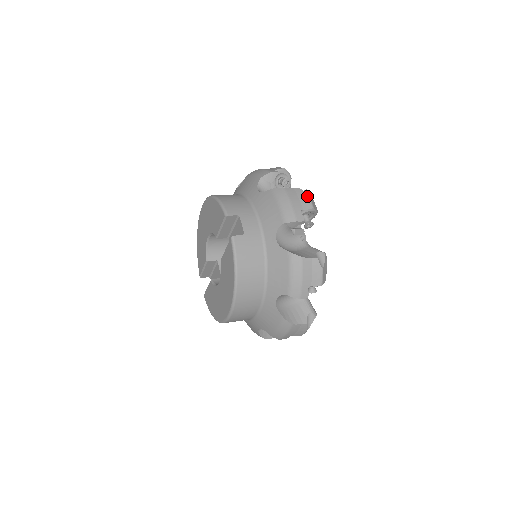
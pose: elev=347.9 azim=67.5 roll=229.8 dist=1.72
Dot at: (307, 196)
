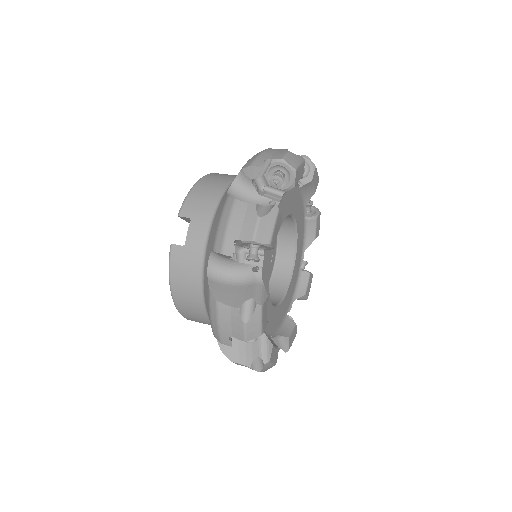
Dot at: (255, 220)
